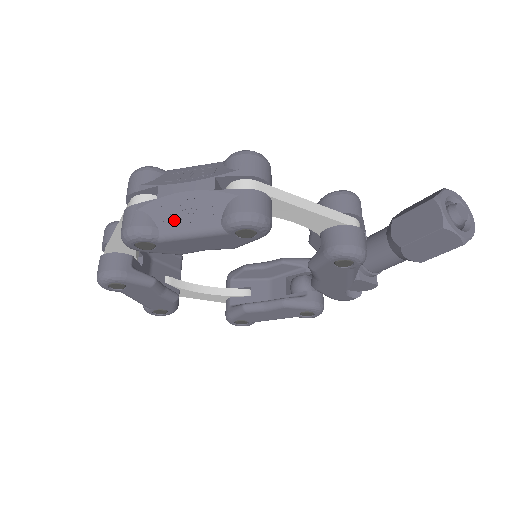
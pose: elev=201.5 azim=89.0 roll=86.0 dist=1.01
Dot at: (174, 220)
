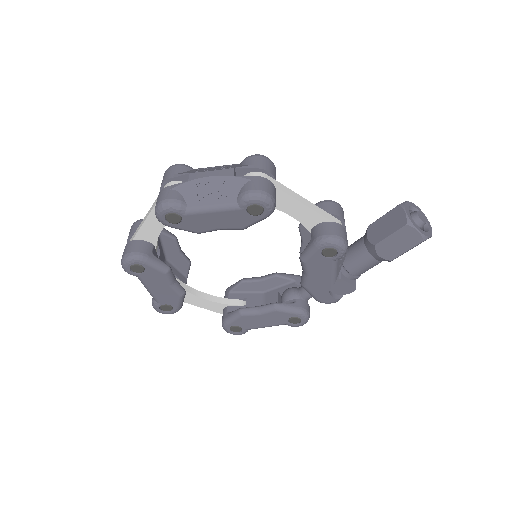
Dot at: (200, 197)
